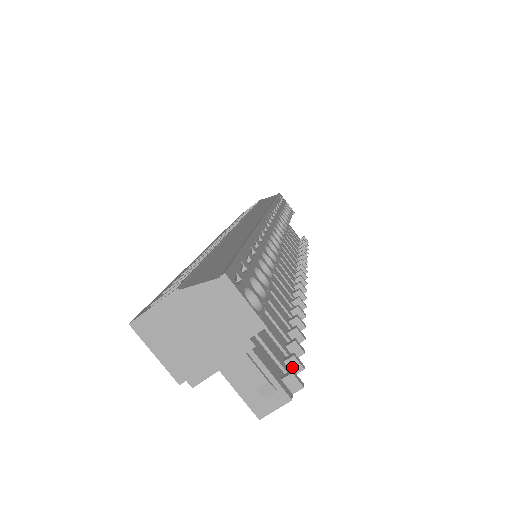
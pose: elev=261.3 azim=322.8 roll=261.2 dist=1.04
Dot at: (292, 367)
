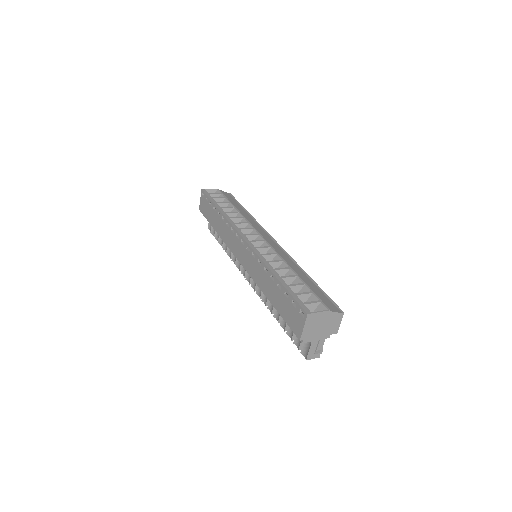
Dot at: occluded
